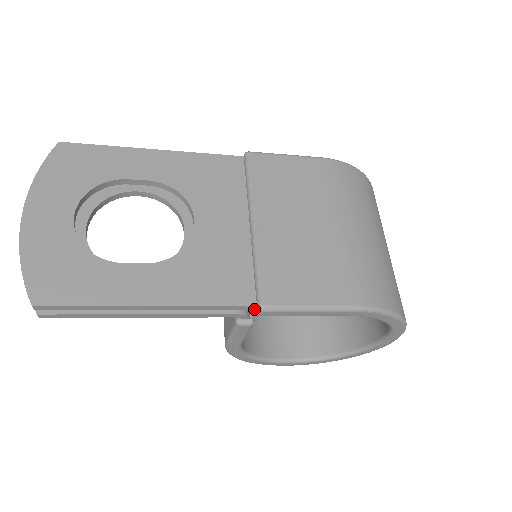
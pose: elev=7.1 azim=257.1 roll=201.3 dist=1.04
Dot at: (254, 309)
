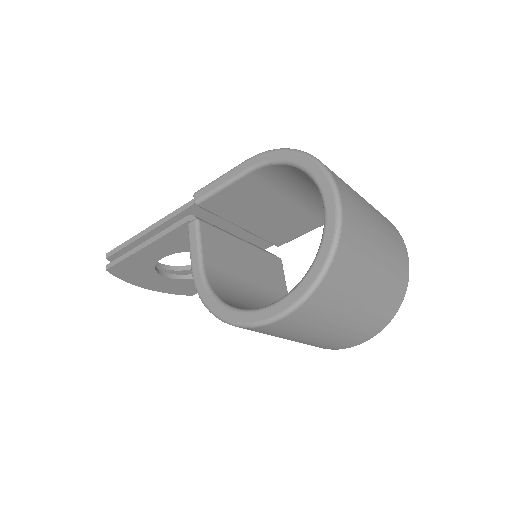
Dot at: (195, 203)
